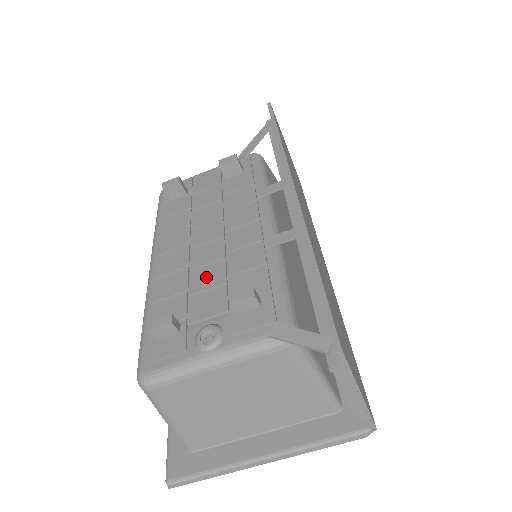
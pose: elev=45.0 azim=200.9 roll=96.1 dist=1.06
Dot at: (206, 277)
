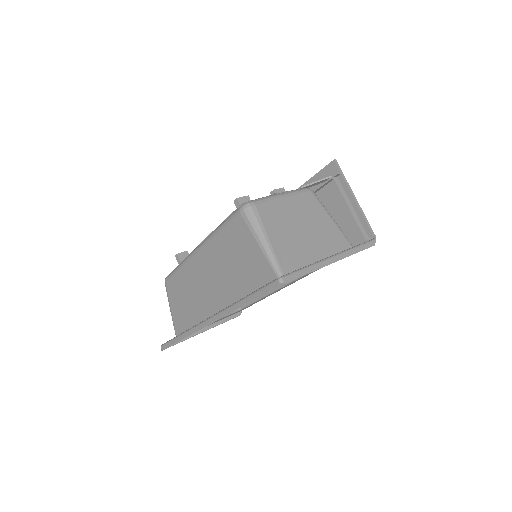
Dot at: occluded
